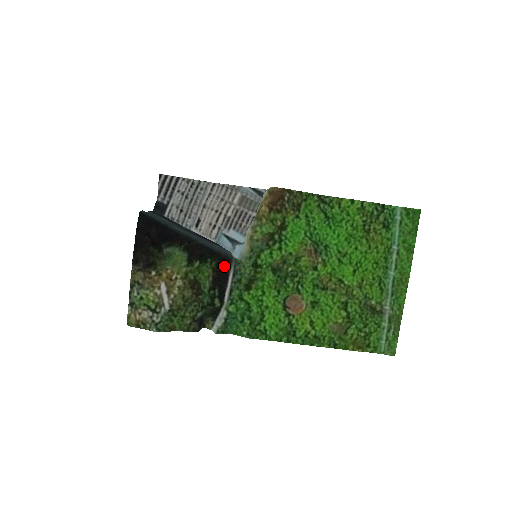
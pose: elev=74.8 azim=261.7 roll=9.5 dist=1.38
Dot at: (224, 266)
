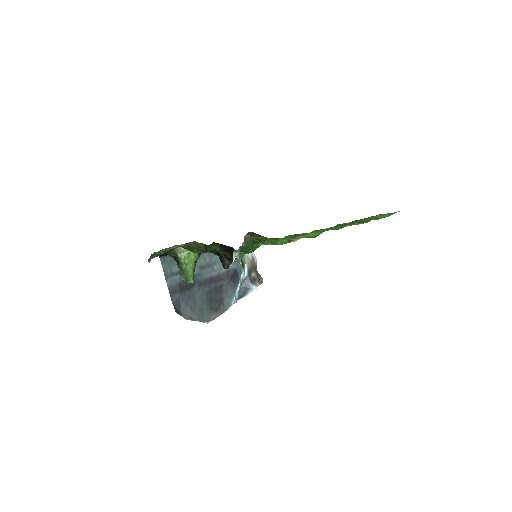
Dot at: occluded
